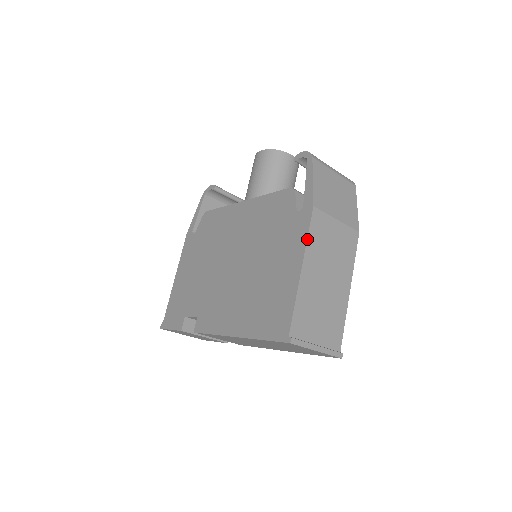
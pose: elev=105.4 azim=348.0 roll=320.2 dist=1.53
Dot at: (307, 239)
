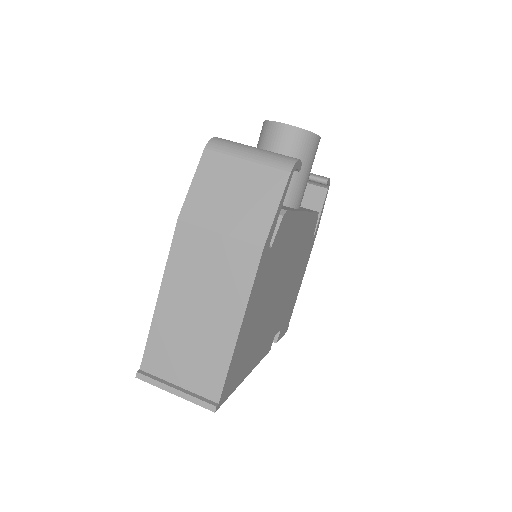
Dot at: (167, 261)
